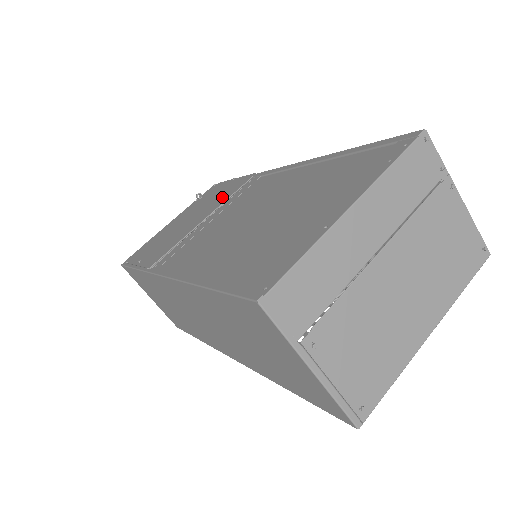
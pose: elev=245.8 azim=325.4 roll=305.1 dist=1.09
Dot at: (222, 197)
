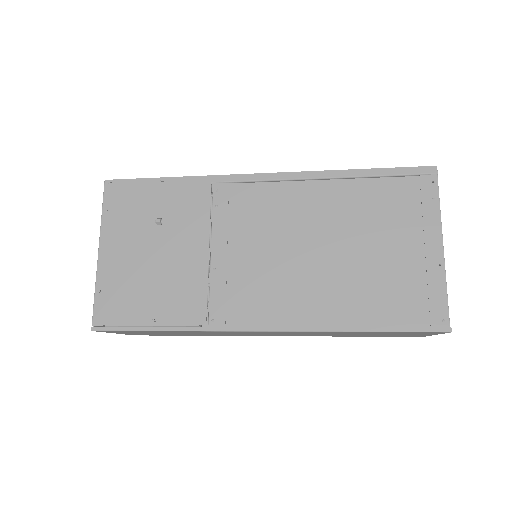
Dot at: (190, 214)
